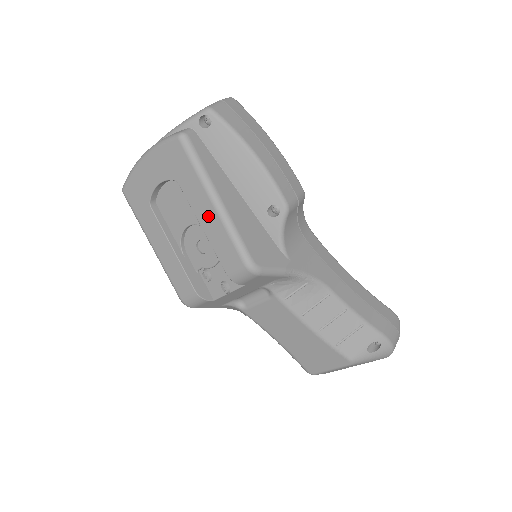
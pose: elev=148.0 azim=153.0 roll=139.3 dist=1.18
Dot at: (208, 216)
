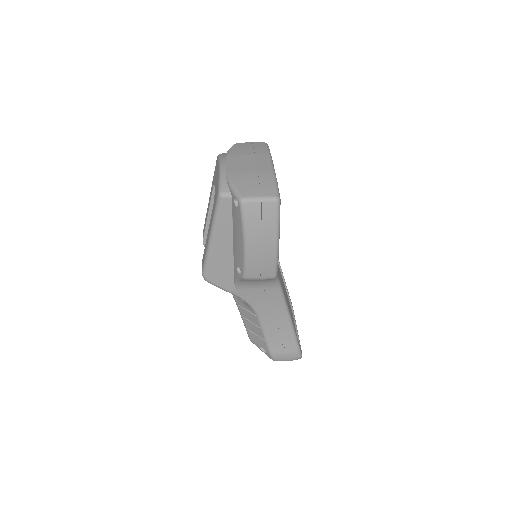
Dot at: (208, 236)
